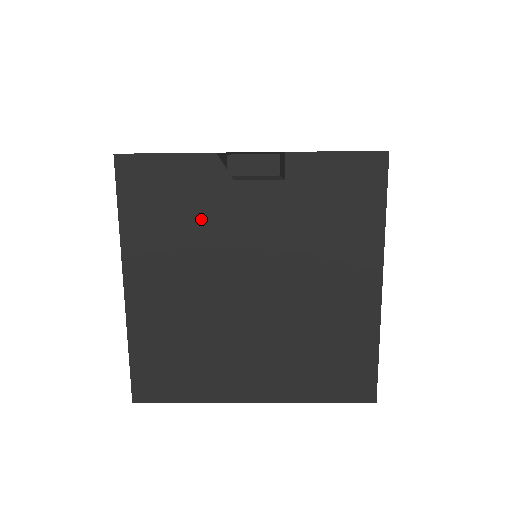
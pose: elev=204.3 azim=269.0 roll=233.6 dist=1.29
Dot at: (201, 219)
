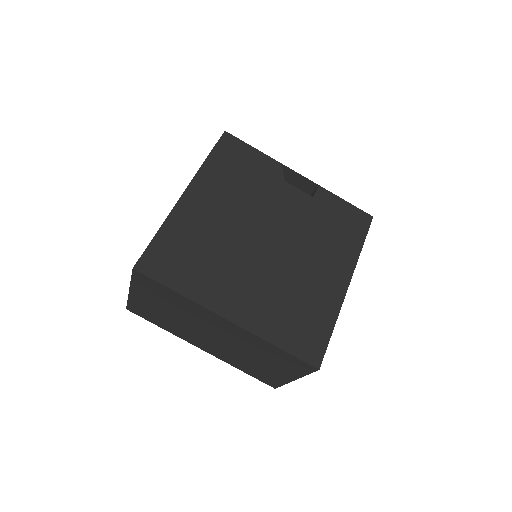
Dot at: (256, 187)
